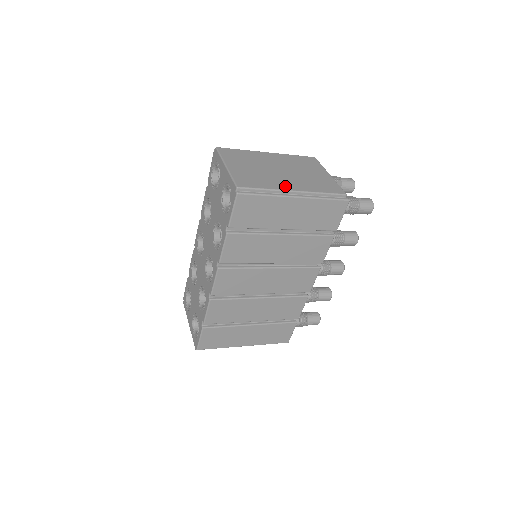
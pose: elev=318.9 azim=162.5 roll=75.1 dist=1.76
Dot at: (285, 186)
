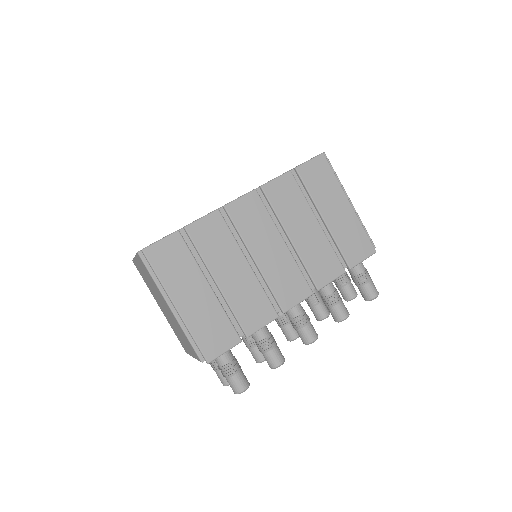
Dot at: occluded
